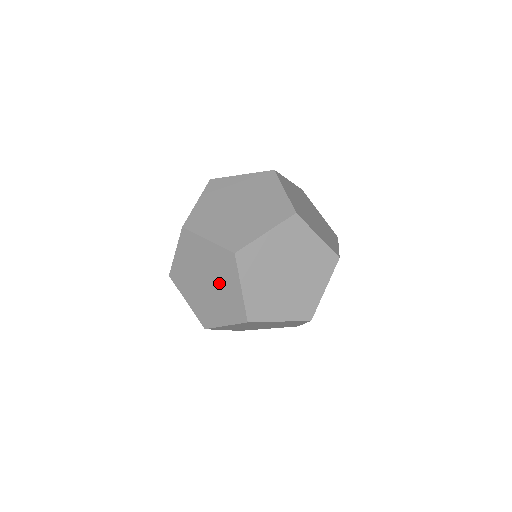
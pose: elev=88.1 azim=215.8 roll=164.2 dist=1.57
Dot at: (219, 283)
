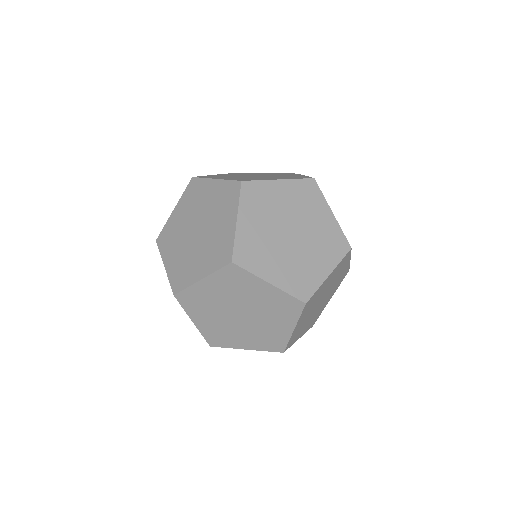
Dot at: (249, 302)
